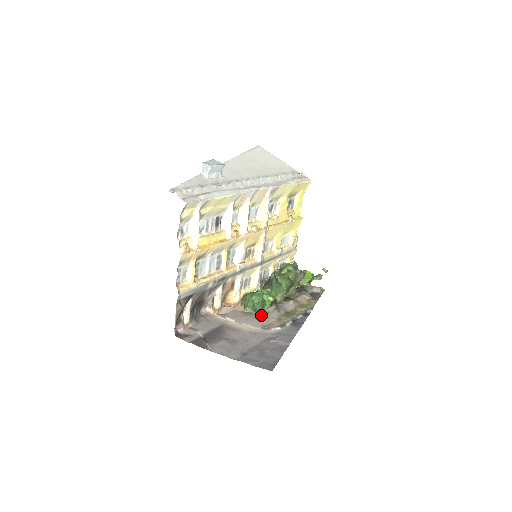
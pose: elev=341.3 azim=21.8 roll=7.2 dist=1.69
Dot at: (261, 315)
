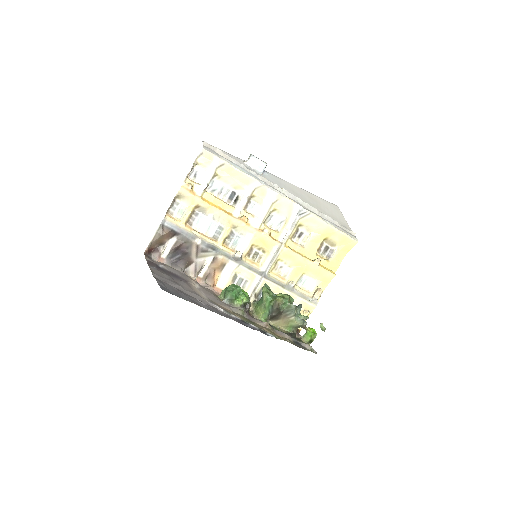
Dot at: (225, 302)
